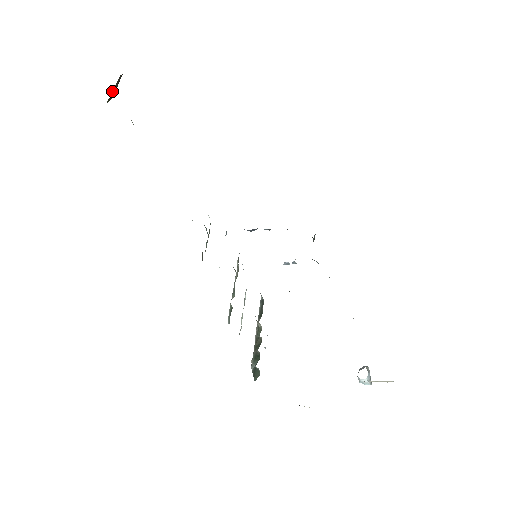
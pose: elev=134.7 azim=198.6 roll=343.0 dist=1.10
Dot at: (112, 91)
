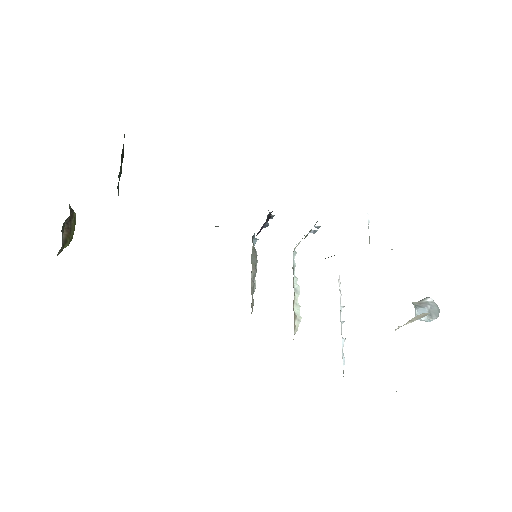
Dot at: (63, 238)
